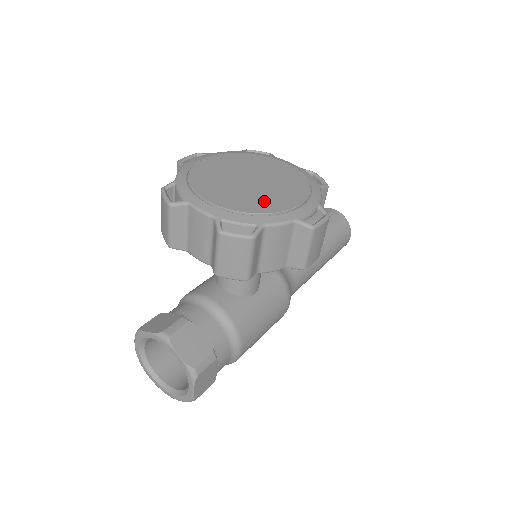
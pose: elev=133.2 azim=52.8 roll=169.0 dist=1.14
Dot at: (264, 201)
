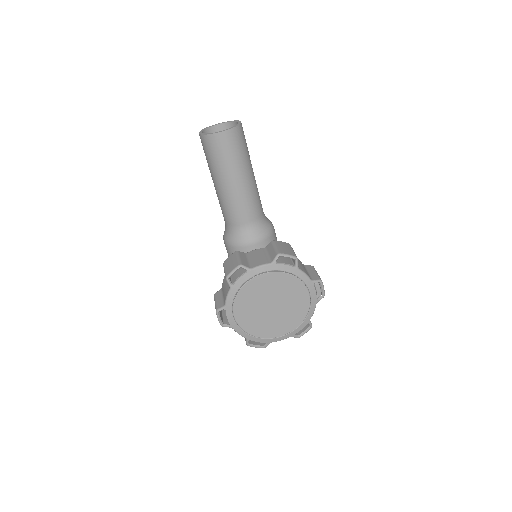
Dot at: (296, 312)
